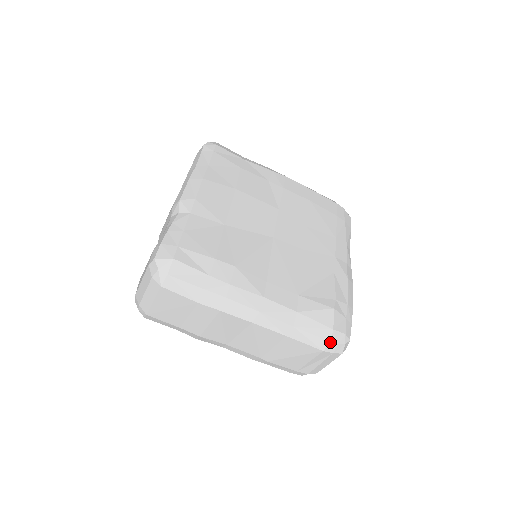
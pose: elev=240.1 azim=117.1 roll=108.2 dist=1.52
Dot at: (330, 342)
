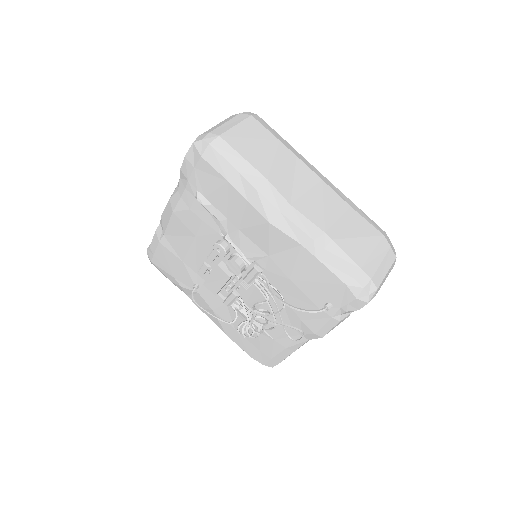
Dot at: (385, 233)
